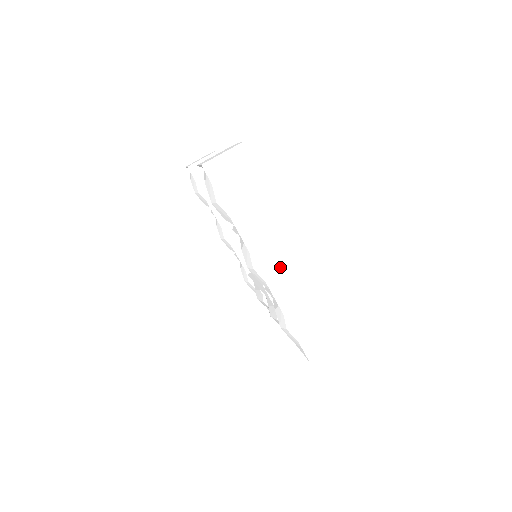
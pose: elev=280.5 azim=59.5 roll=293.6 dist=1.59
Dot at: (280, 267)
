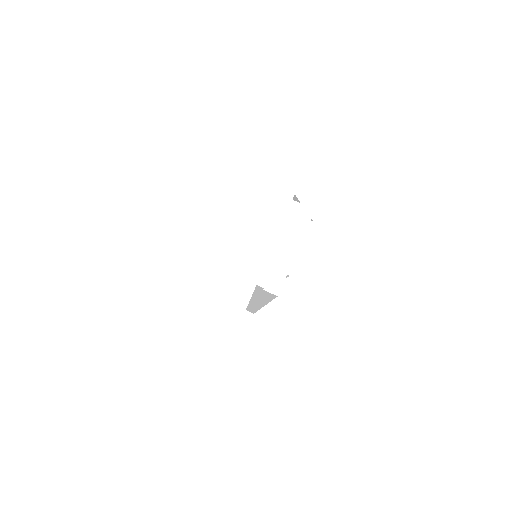
Dot at: (235, 241)
